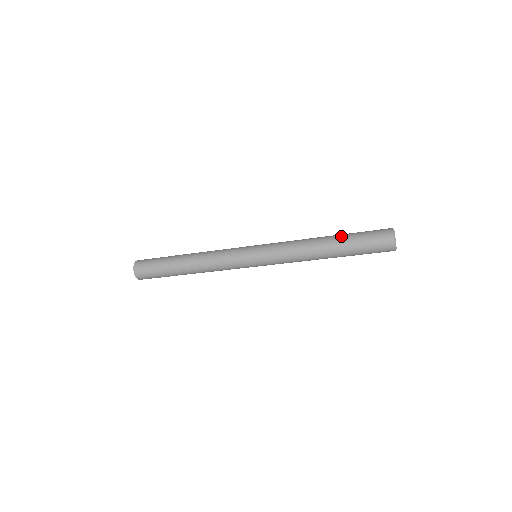
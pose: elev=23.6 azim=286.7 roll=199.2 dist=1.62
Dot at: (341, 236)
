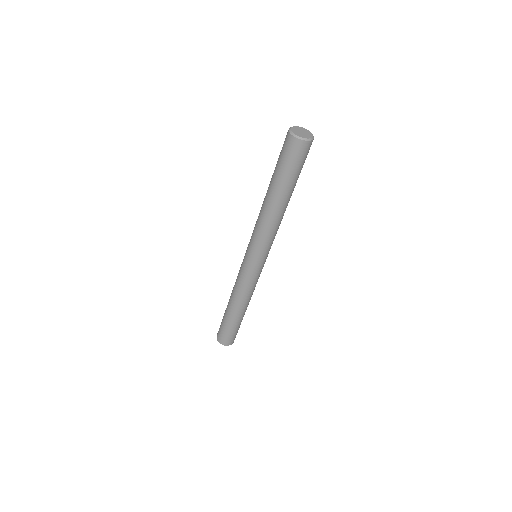
Dot at: (271, 178)
